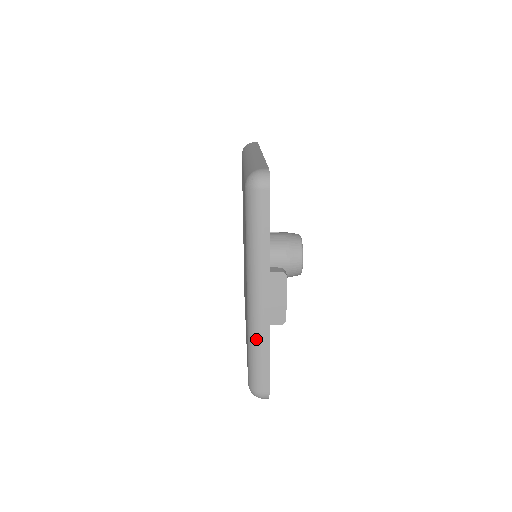
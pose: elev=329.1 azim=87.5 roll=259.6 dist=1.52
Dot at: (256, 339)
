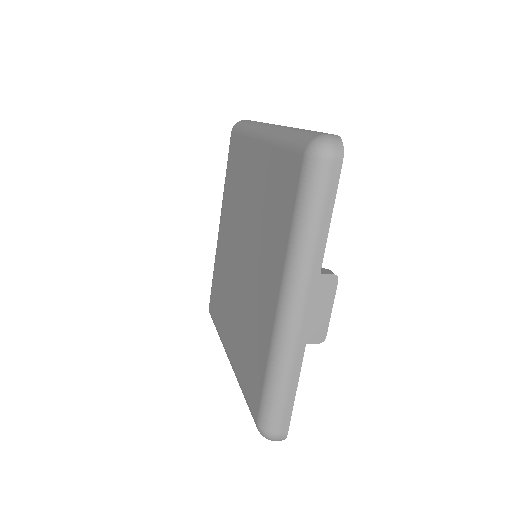
Dot at: (285, 362)
